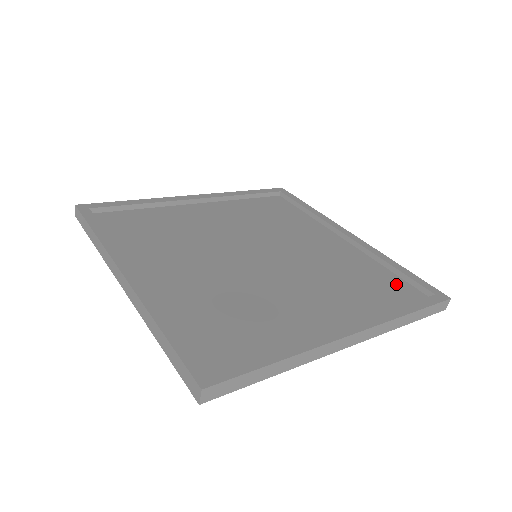
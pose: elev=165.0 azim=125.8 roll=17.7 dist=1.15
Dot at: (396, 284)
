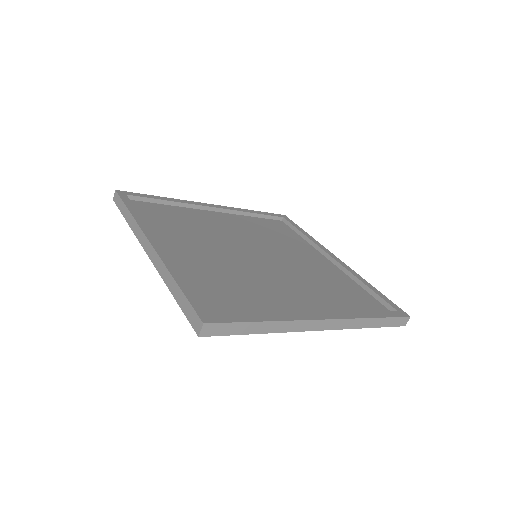
Dot at: (367, 299)
